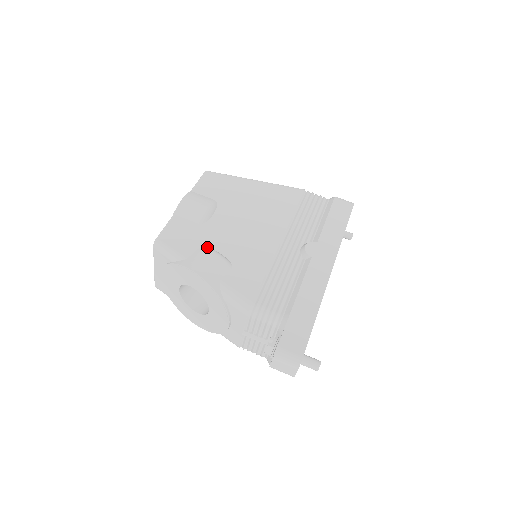
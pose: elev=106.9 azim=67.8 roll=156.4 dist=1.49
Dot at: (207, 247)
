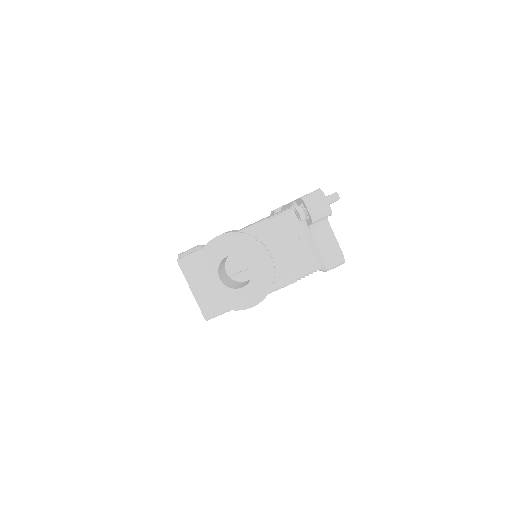
Dot at: occluded
